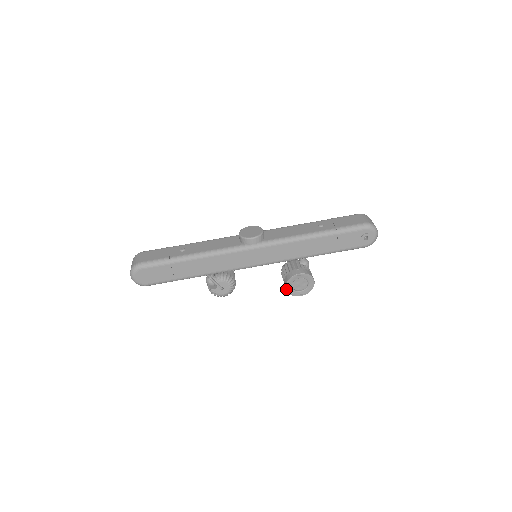
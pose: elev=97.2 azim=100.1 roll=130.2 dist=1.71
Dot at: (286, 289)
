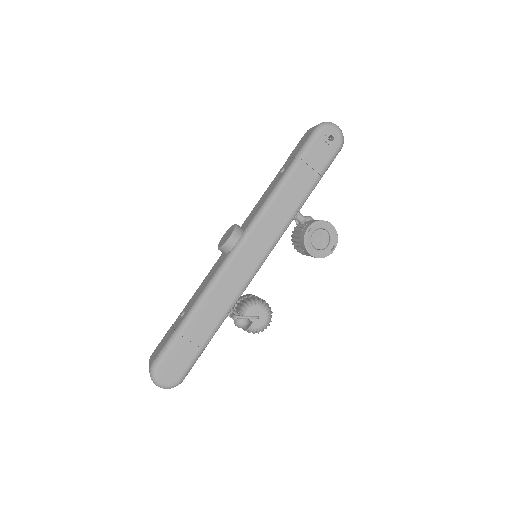
Dot at: (312, 256)
